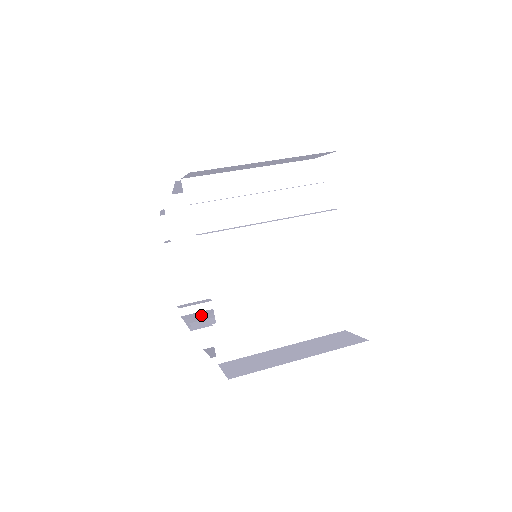
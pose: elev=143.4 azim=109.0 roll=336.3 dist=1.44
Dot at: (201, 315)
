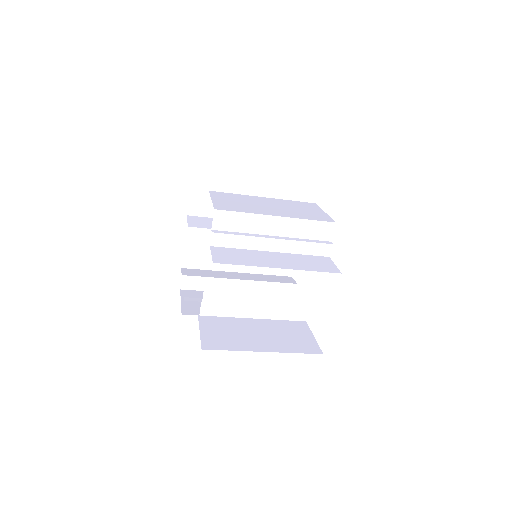
Dot at: occluded
